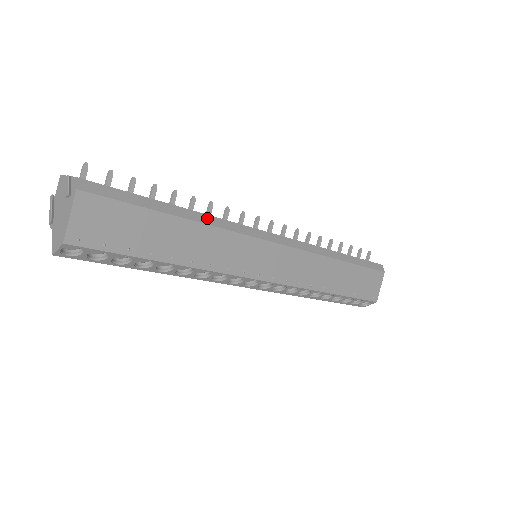
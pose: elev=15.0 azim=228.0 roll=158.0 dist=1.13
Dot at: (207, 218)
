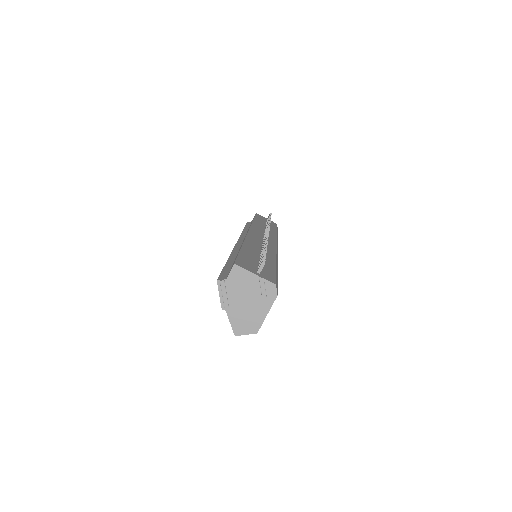
Dot at: occluded
